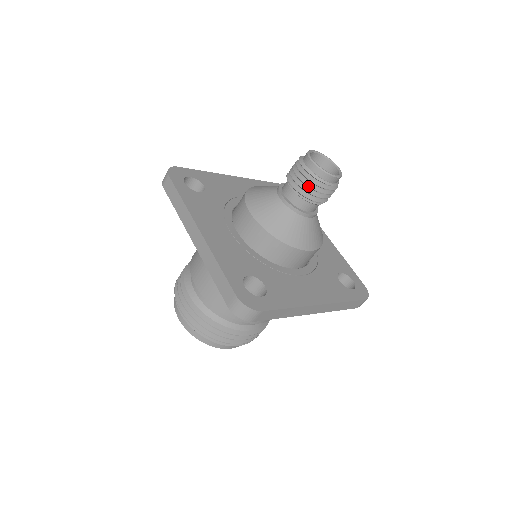
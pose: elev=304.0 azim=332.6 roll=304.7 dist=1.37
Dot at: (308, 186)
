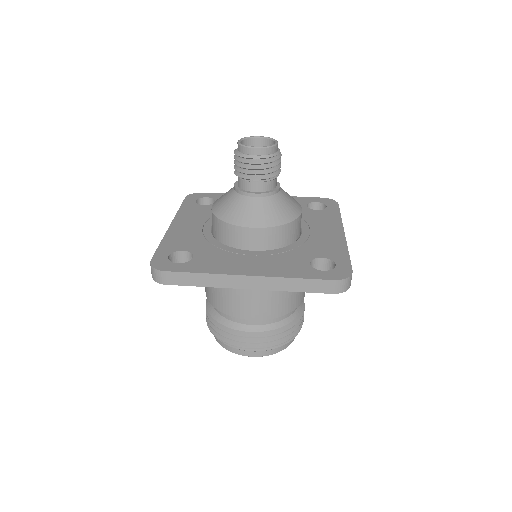
Dot at: (270, 168)
